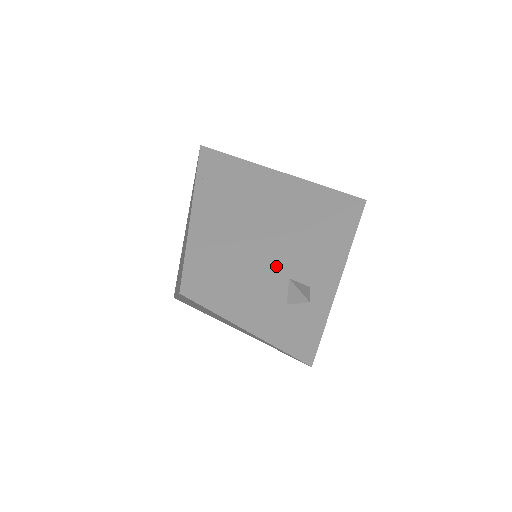
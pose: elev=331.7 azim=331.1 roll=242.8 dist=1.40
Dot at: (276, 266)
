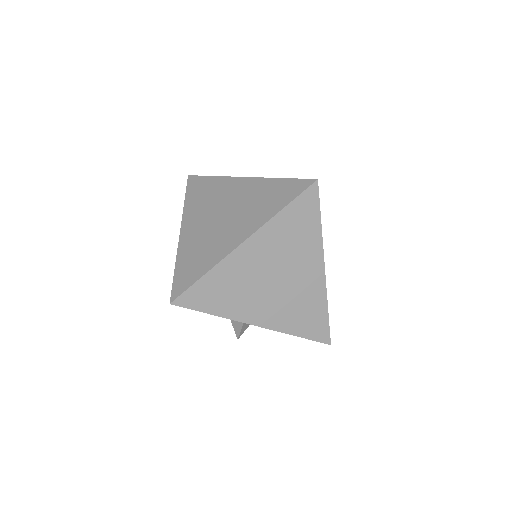
Dot at: occluded
